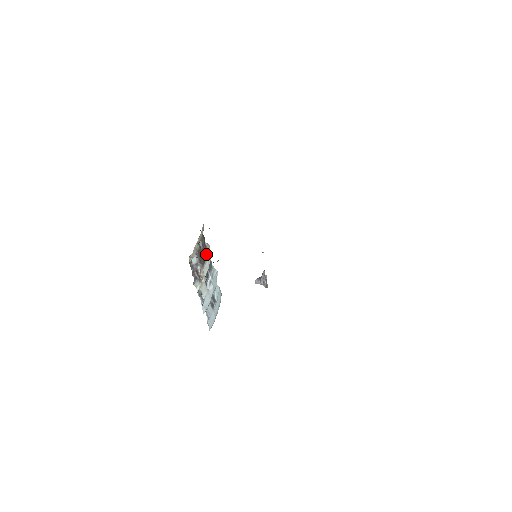
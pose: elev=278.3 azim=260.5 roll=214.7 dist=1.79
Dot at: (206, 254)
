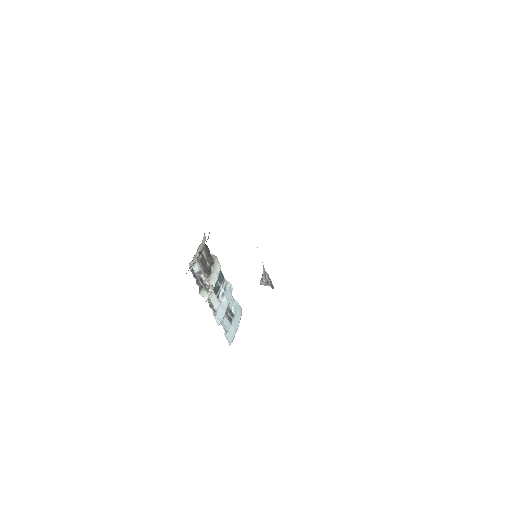
Dot at: (212, 265)
